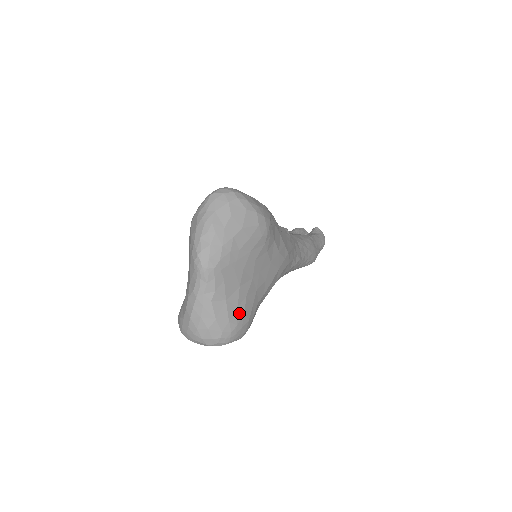
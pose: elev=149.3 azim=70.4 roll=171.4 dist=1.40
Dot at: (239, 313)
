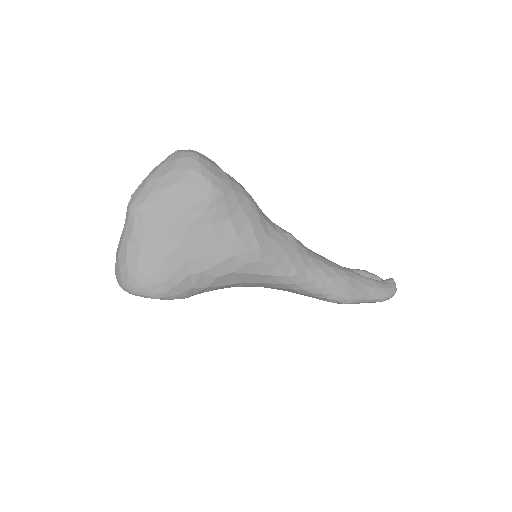
Dot at: (152, 267)
